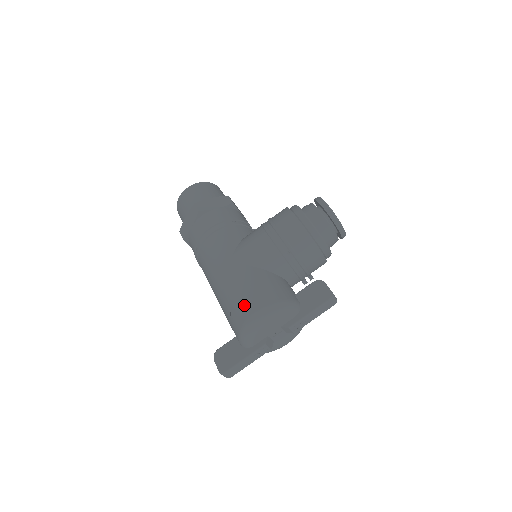
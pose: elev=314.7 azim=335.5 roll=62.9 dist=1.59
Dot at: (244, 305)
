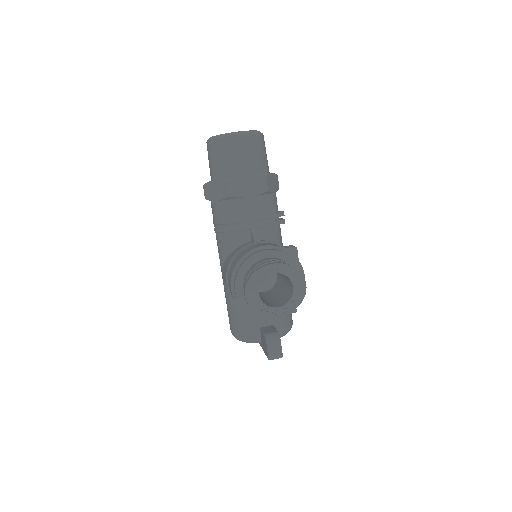
Dot at: occluded
